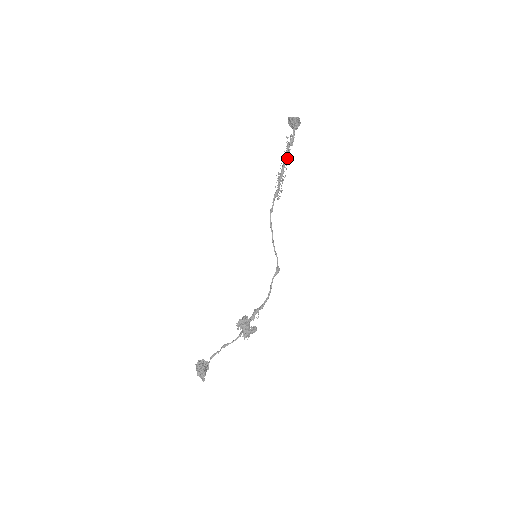
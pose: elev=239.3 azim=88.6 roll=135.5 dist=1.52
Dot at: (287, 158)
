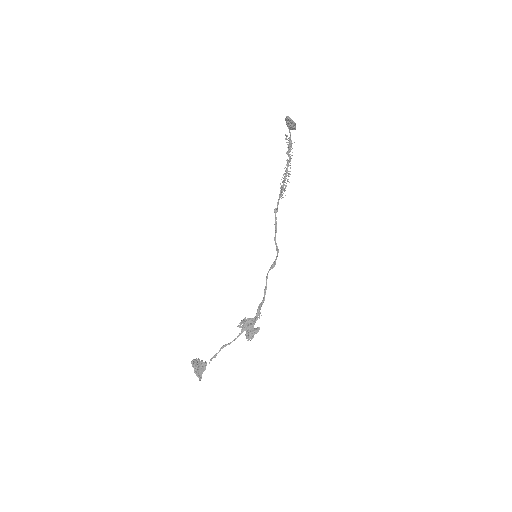
Dot at: (291, 158)
